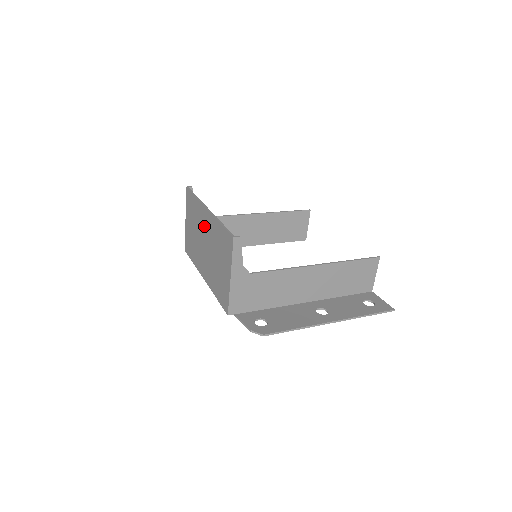
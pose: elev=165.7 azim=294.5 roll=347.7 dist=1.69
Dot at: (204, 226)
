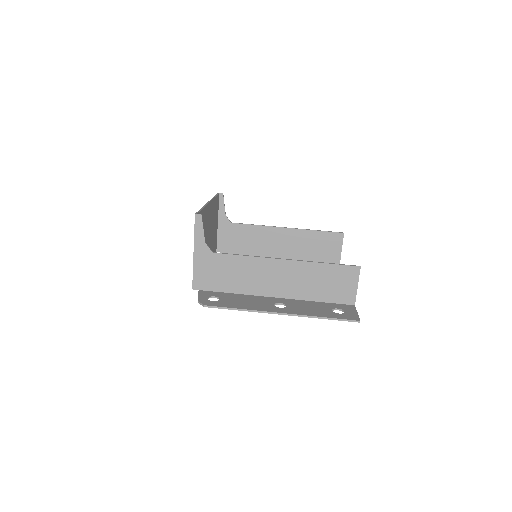
Dot at: occluded
